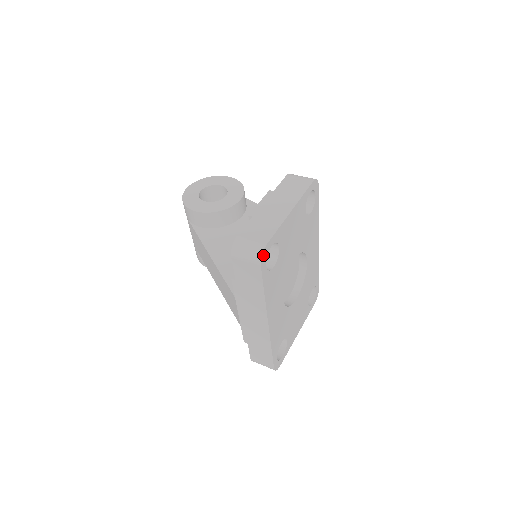
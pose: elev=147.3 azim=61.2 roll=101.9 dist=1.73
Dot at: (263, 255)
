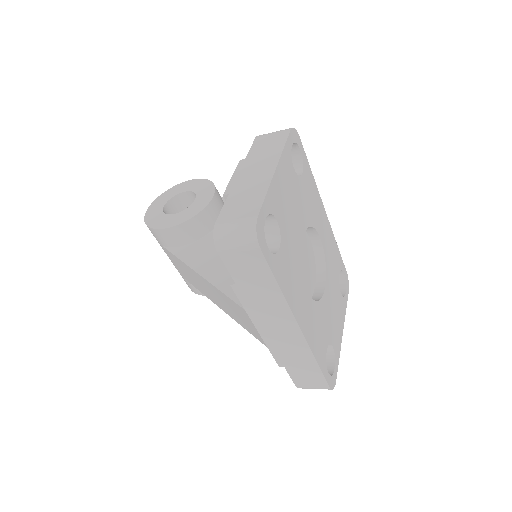
Dot at: (258, 232)
